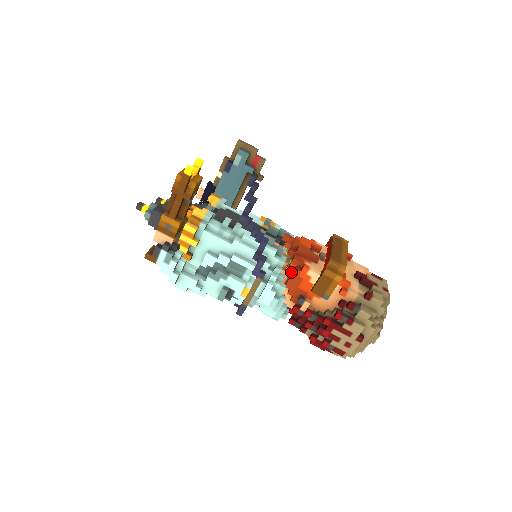
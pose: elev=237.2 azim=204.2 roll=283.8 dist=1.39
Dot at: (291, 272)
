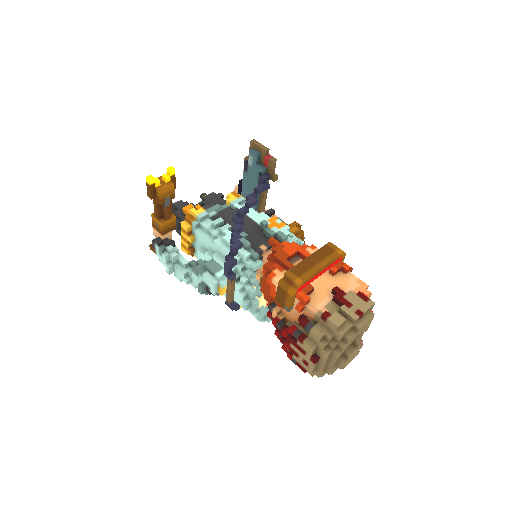
Dot at: occluded
